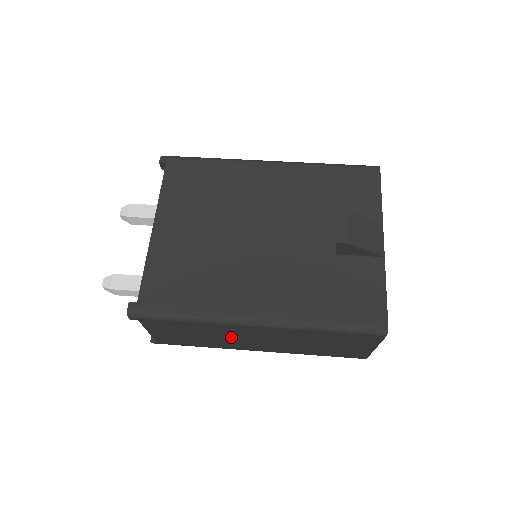
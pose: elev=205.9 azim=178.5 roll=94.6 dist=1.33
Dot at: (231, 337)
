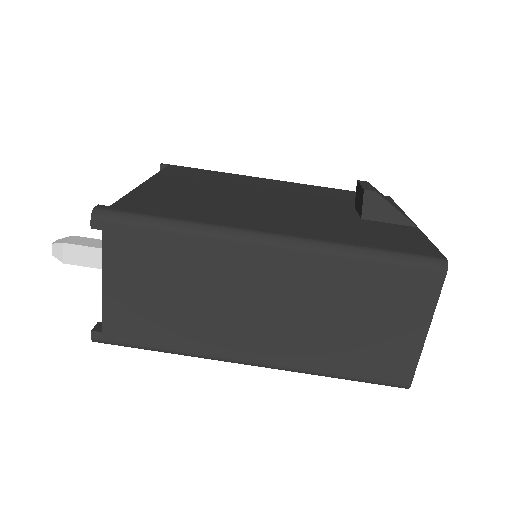
Dot at: (223, 298)
